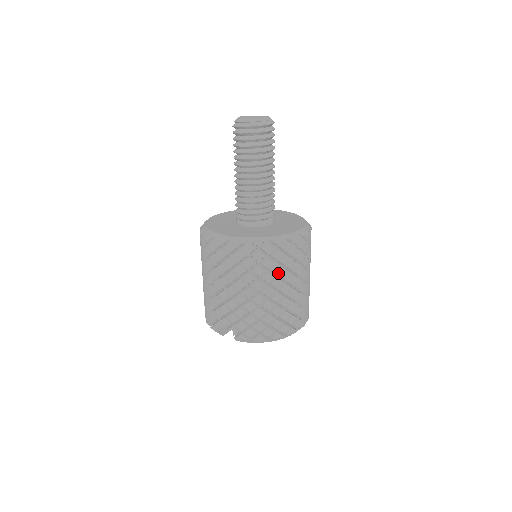
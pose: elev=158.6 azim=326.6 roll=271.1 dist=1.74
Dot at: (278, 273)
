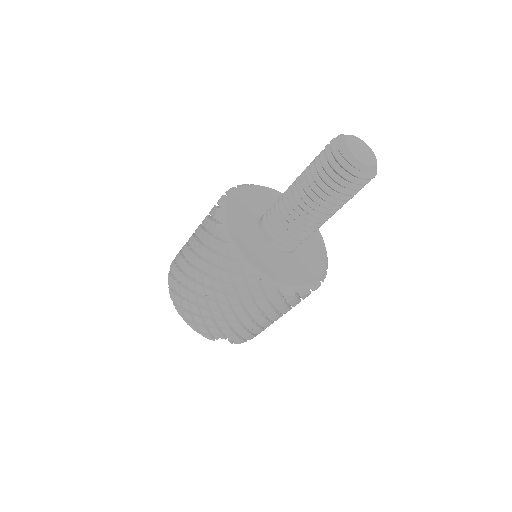
Dot at: occluded
